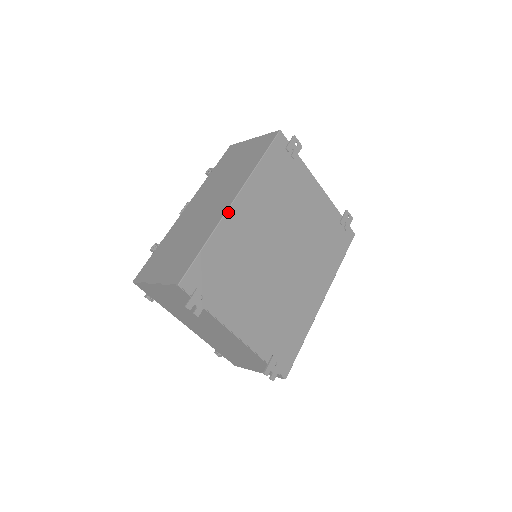
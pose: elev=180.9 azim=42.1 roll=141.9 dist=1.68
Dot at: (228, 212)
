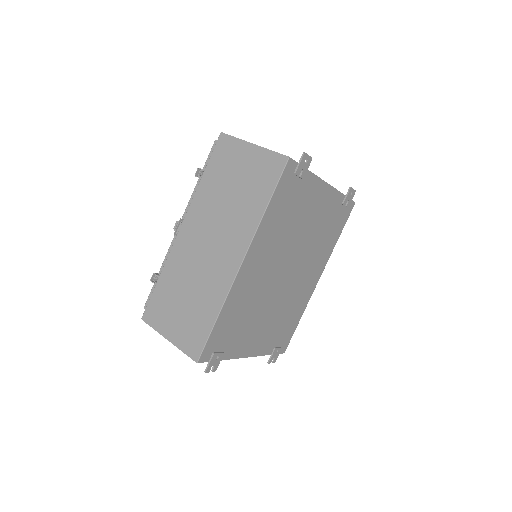
Dot at: (236, 278)
